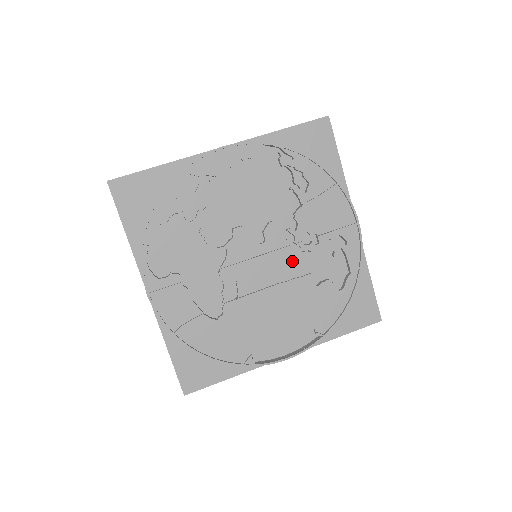
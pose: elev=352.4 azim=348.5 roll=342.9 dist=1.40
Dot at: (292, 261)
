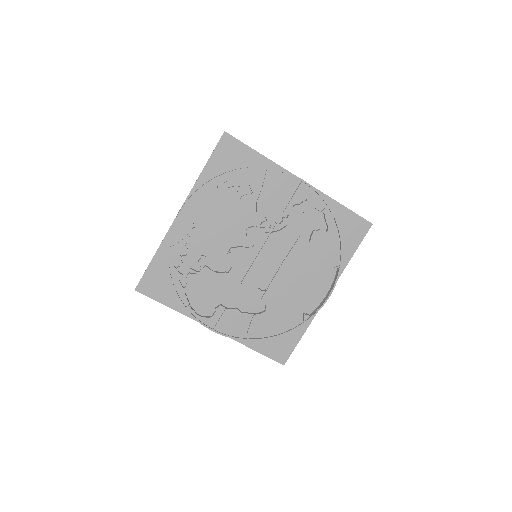
Dot at: (281, 240)
